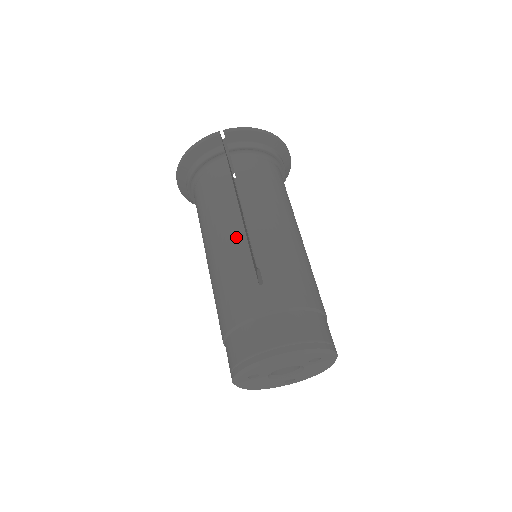
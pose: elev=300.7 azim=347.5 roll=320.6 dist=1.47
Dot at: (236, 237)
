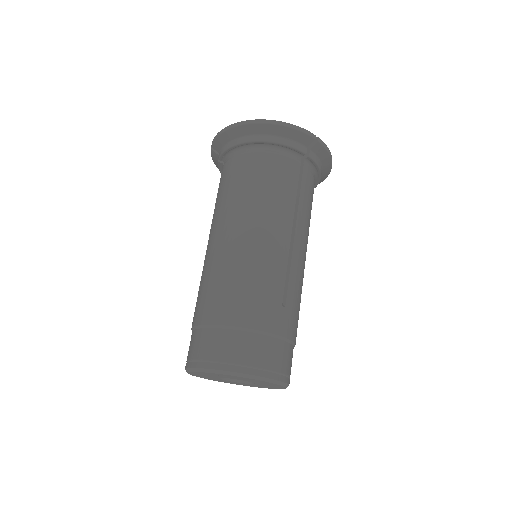
Dot at: (281, 245)
